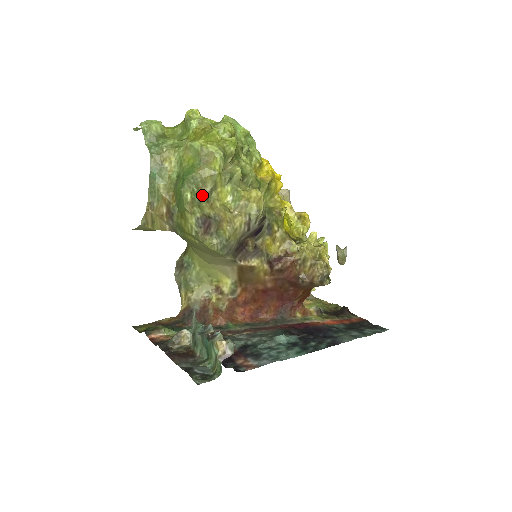
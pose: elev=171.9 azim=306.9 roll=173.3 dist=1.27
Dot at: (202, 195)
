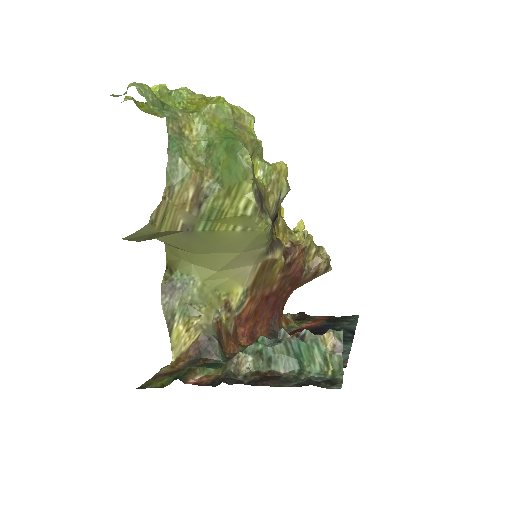
Dot at: occluded
